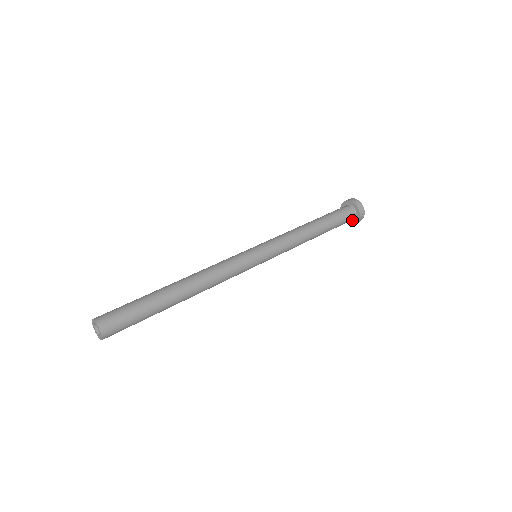
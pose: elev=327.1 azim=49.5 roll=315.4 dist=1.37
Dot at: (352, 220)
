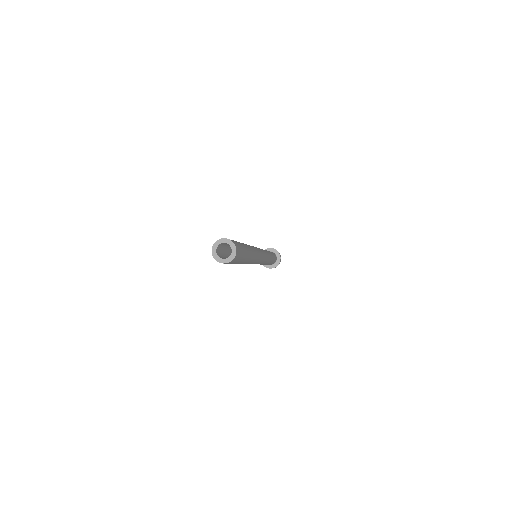
Dot at: (276, 260)
